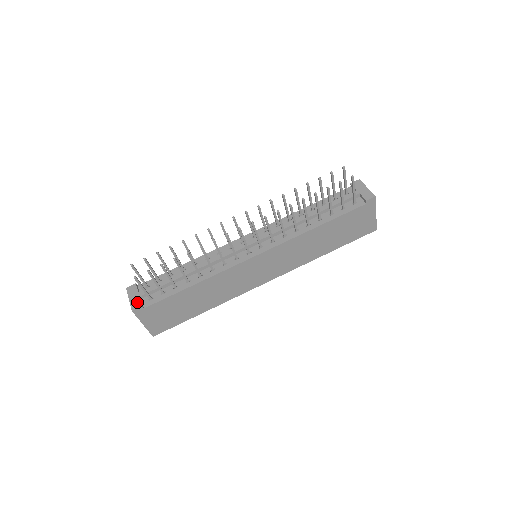
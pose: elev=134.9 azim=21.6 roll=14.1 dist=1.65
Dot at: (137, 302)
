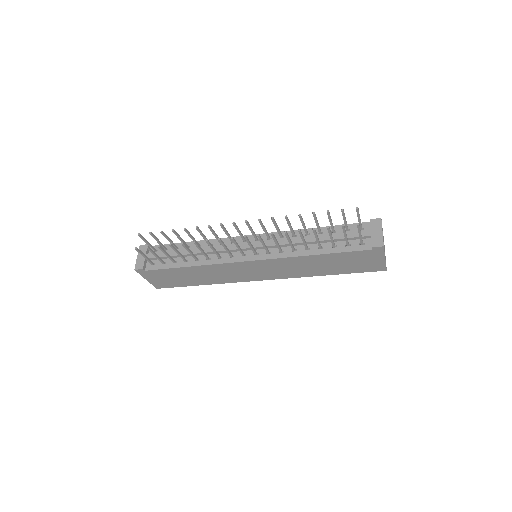
Dot at: (141, 263)
